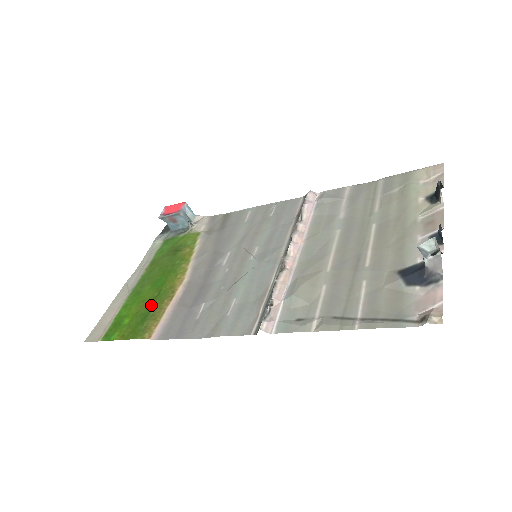
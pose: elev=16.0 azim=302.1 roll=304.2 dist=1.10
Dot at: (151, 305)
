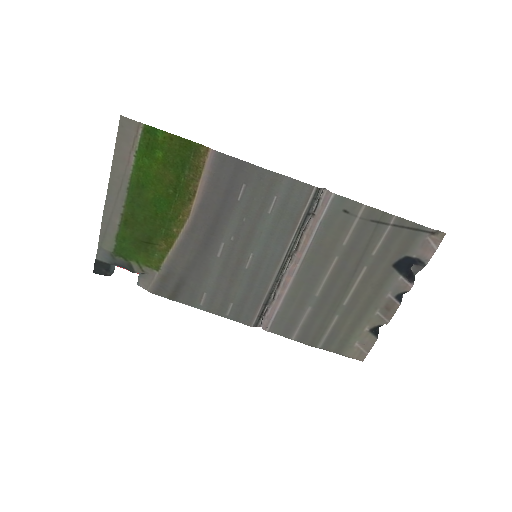
Dot at: (178, 178)
